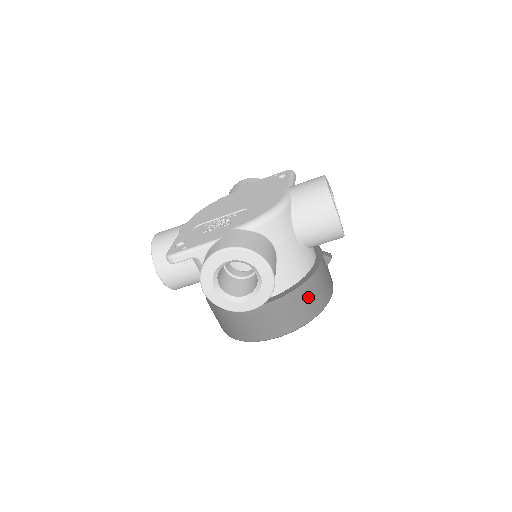
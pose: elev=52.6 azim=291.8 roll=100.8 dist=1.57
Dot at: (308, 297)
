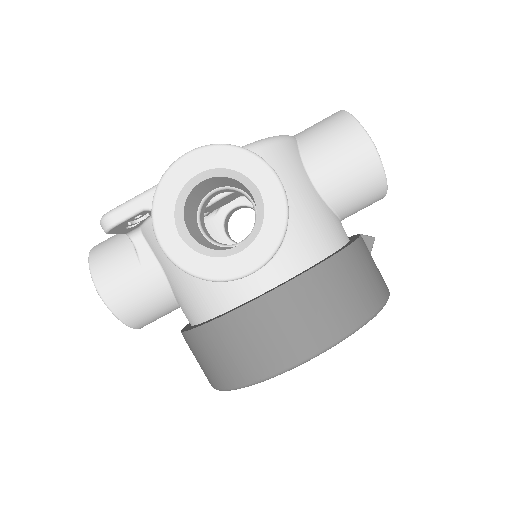
Dot at: (351, 278)
